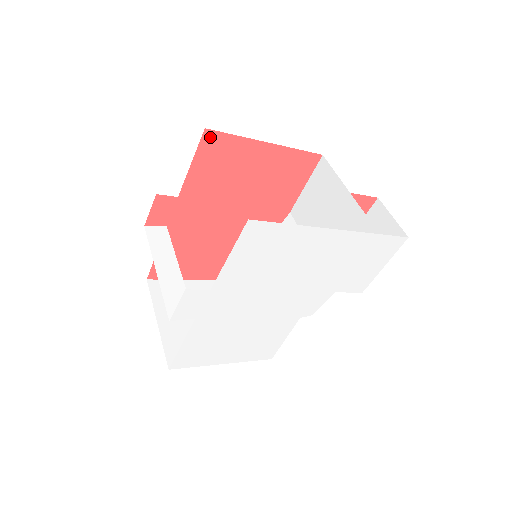
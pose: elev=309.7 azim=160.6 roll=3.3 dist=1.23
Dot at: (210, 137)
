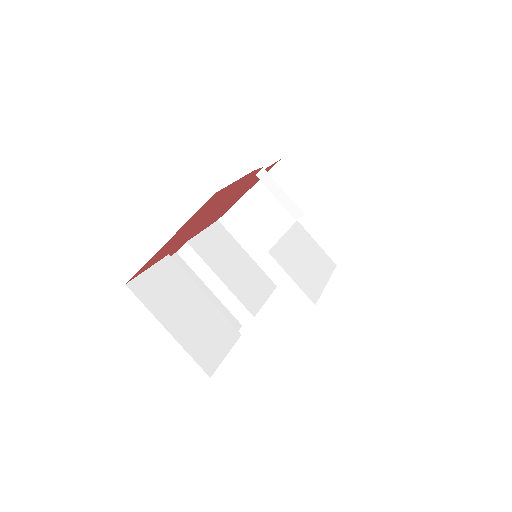
Dot at: (134, 276)
